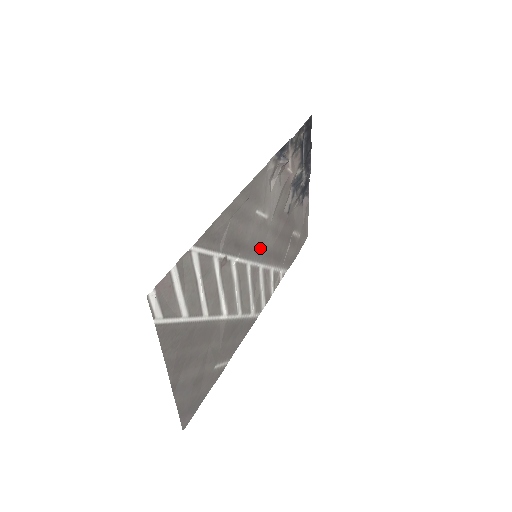
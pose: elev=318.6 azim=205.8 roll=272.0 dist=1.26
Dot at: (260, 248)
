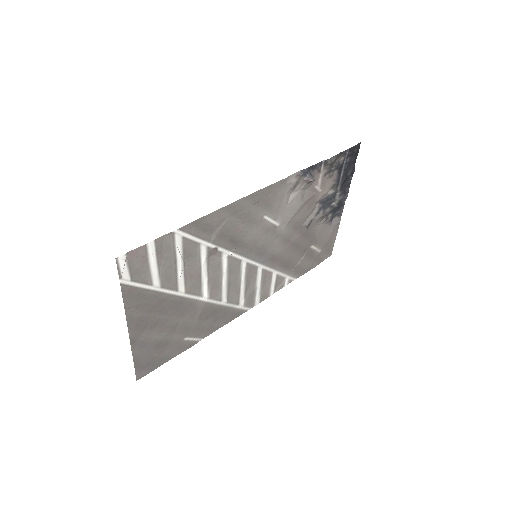
Dot at: (263, 250)
